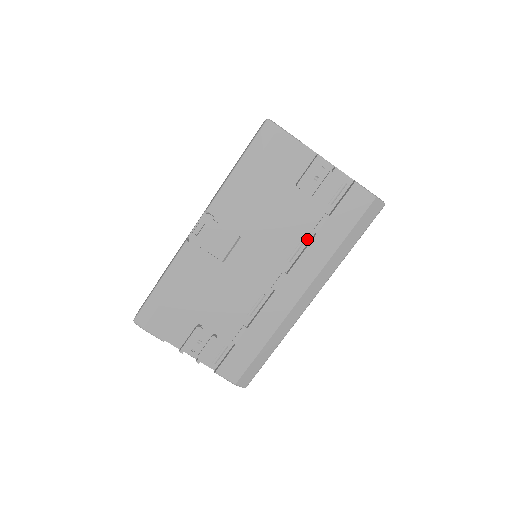
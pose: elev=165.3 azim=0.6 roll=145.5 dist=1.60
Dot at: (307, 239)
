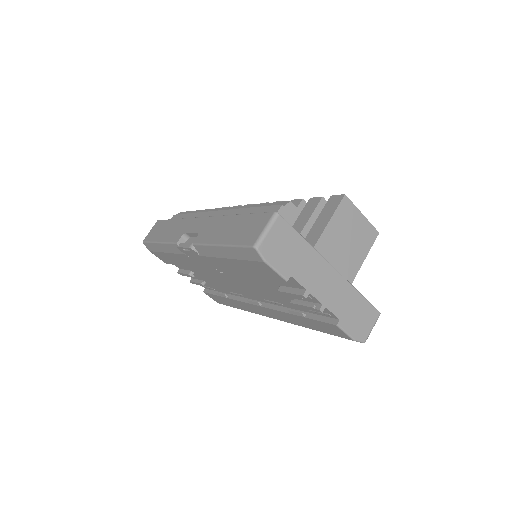
Dot at: (284, 305)
